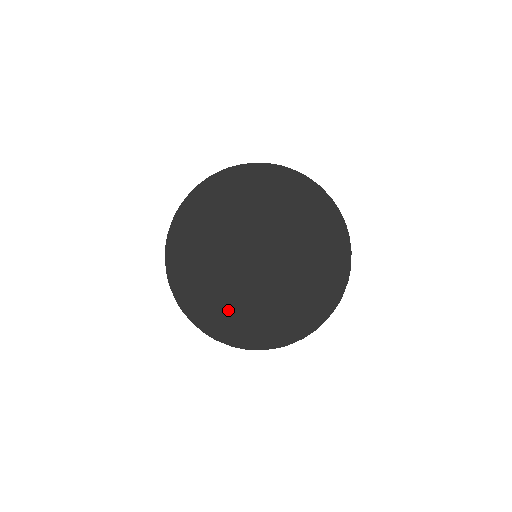
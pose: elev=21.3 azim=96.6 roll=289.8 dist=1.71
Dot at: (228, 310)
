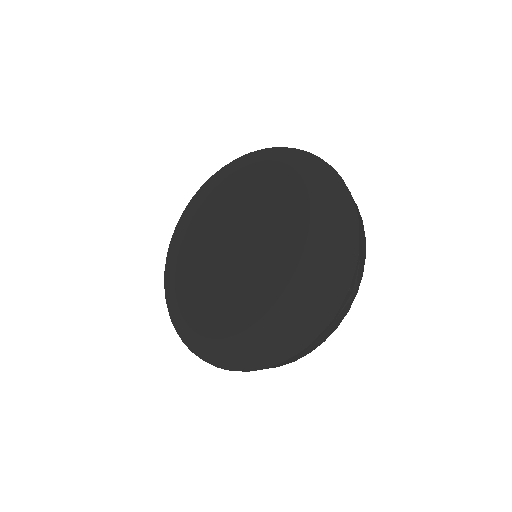
Dot at: (198, 301)
